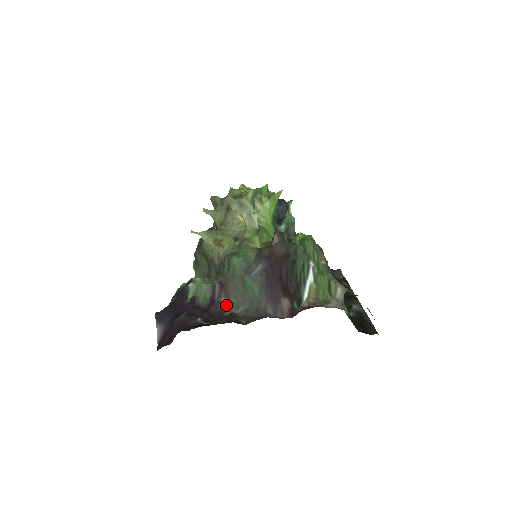
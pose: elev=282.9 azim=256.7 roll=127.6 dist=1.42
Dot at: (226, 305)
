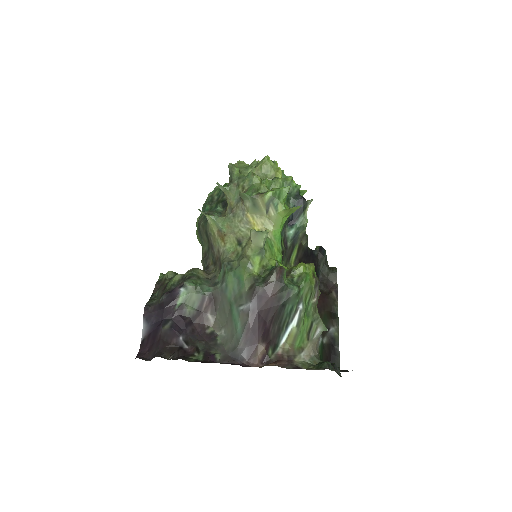
Dot at: (210, 320)
